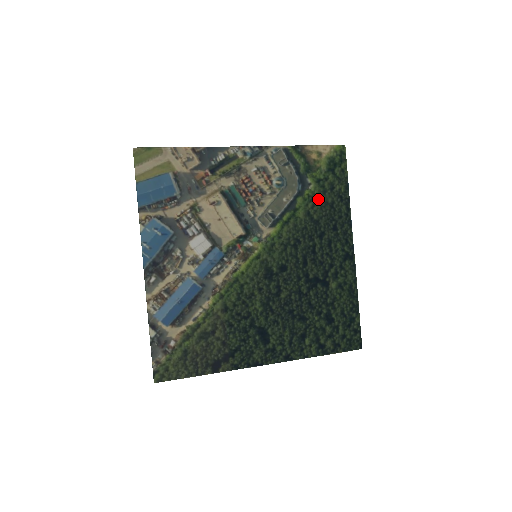
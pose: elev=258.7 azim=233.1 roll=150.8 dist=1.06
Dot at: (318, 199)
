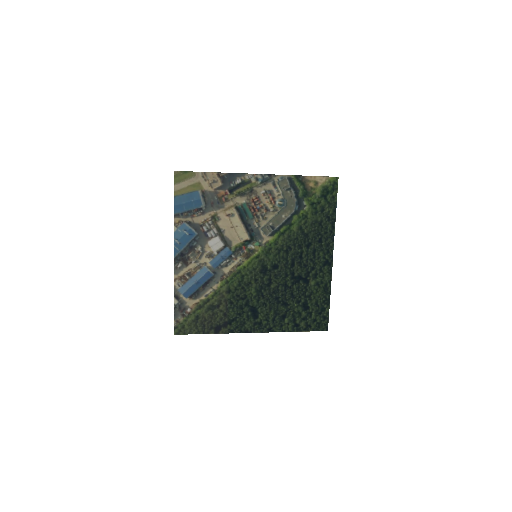
Dot at: (310, 218)
